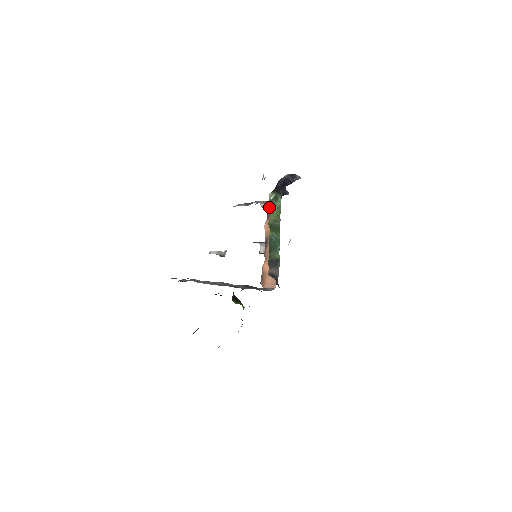
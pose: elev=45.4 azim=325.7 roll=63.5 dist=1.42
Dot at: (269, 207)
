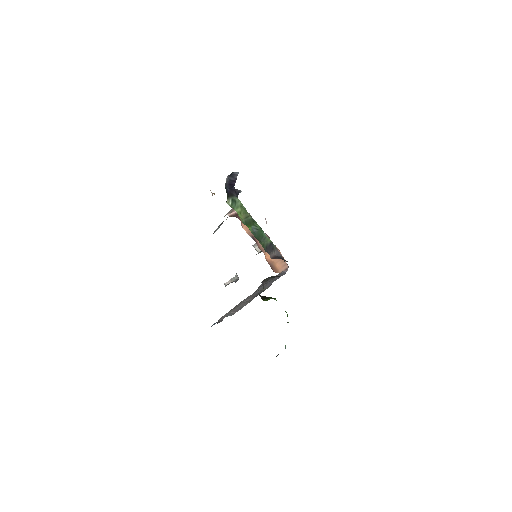
Dot at: (236, 213)
